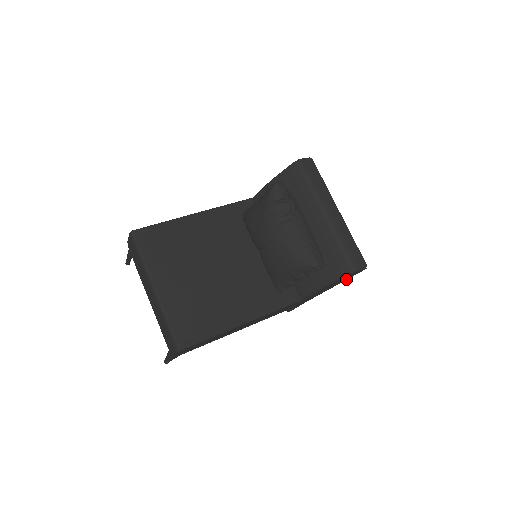
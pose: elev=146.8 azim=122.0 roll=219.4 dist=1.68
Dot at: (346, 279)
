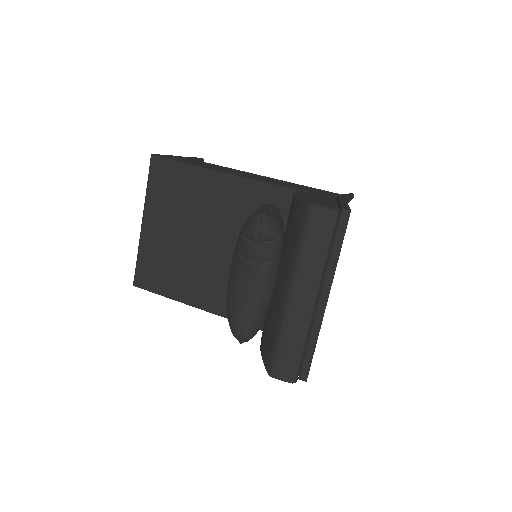
Dot at: occluded
